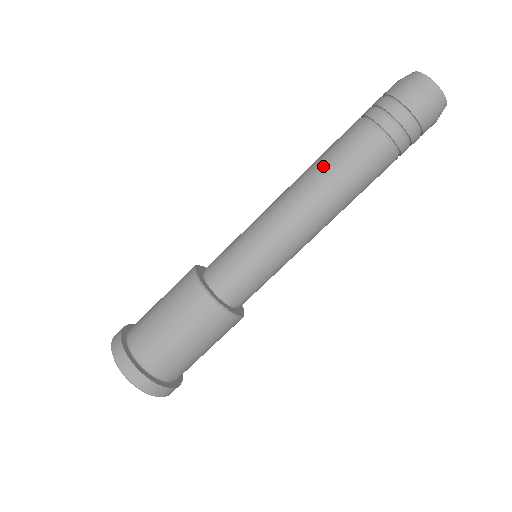
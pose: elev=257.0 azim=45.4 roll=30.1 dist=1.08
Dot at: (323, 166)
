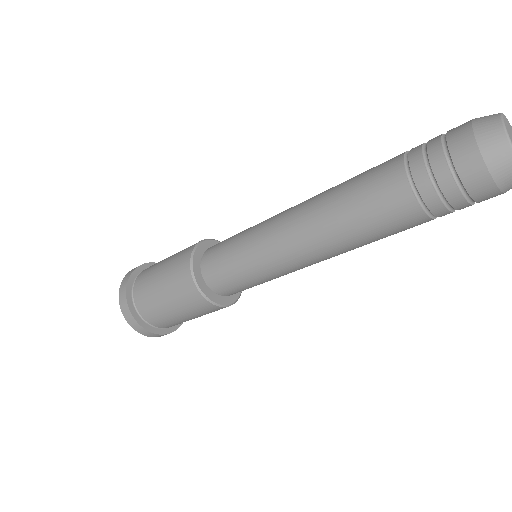
Dot at: (335, 200)
